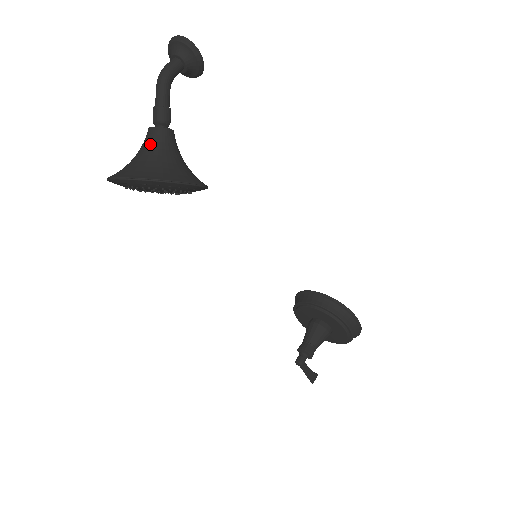
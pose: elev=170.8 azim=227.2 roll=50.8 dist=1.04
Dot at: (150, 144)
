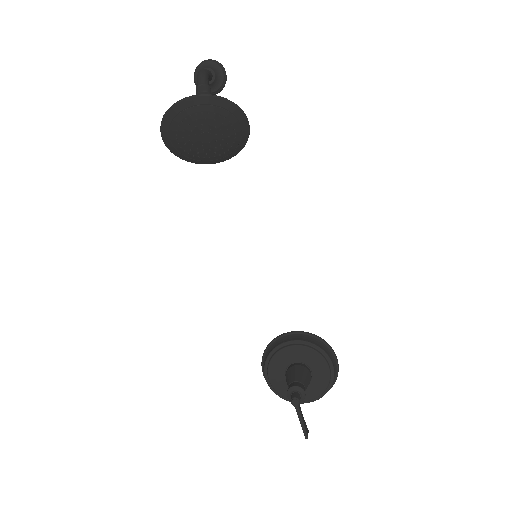
Dot at: occluded
